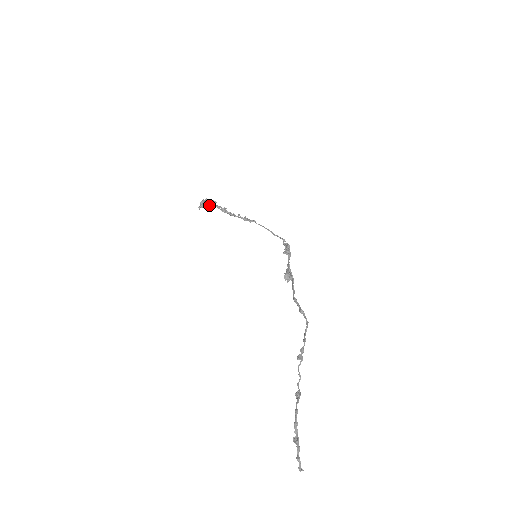
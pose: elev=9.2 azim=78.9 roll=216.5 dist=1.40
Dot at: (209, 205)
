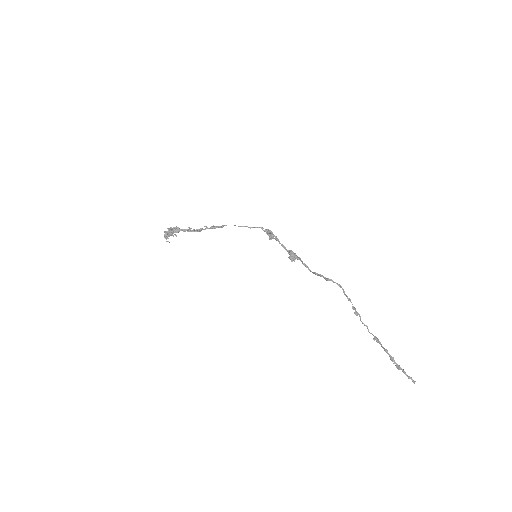
Dot at: occluded
